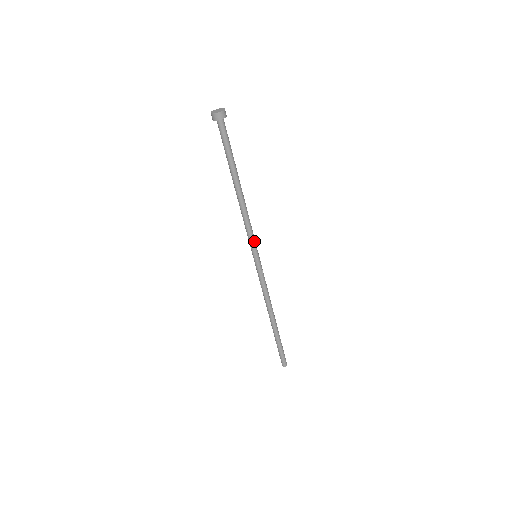
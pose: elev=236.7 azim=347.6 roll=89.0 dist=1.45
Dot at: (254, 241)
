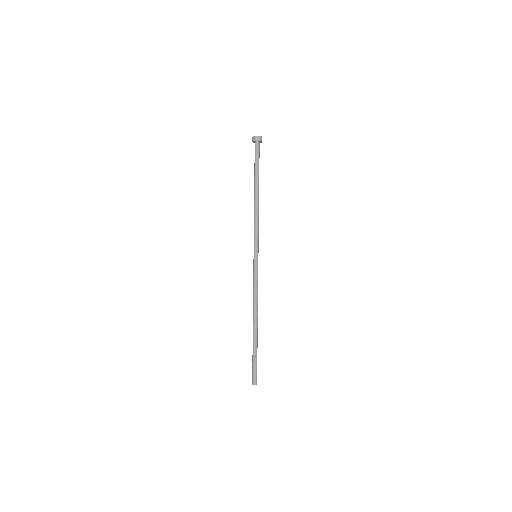
Dot at: (258, 241)
